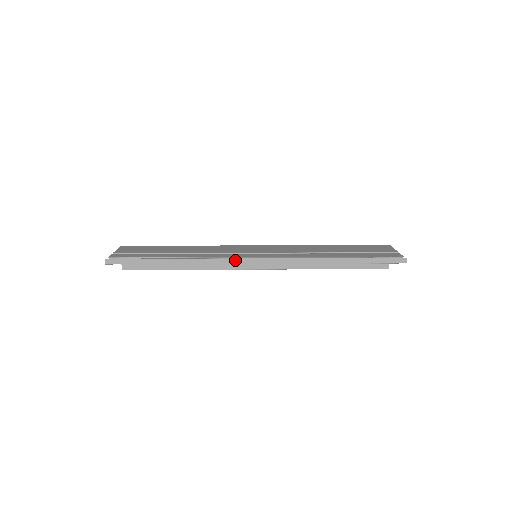
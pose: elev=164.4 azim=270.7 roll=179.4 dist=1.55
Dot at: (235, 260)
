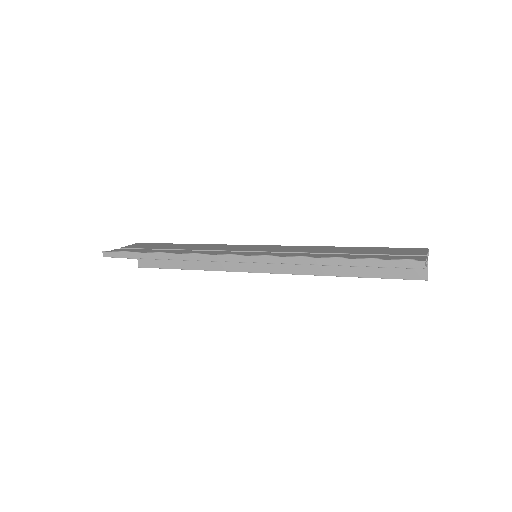
Dot at: (217, 257)
